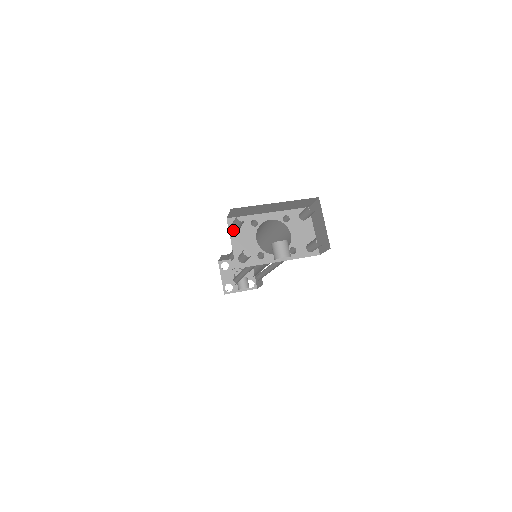
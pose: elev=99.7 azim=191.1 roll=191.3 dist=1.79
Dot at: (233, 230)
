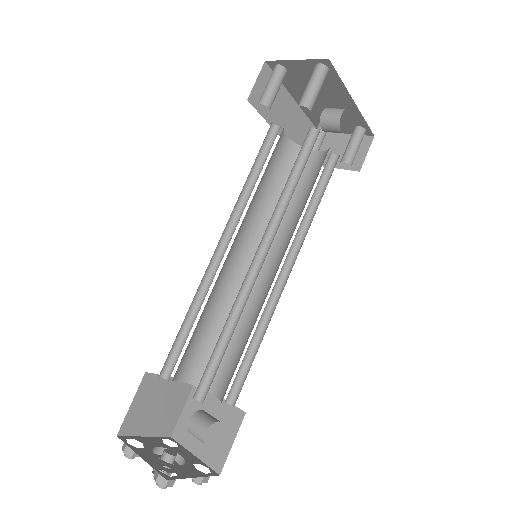
Dot at: (265, 104)
